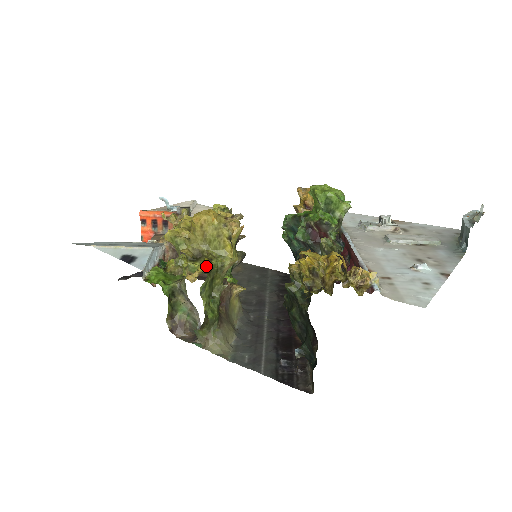
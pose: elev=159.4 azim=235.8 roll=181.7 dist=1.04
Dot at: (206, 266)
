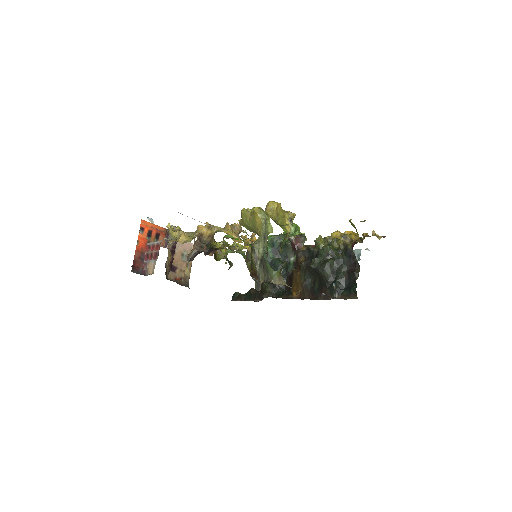
Dot at: occluded
